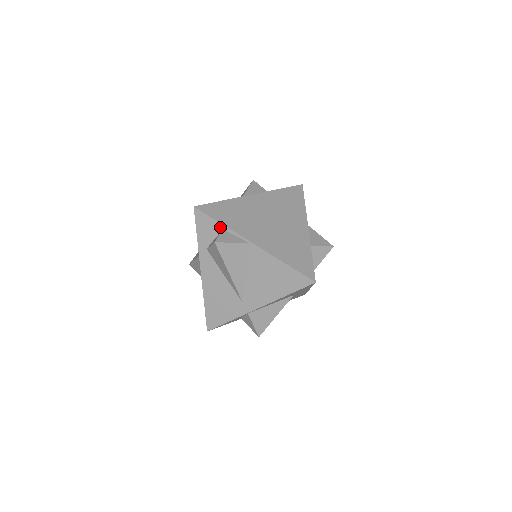
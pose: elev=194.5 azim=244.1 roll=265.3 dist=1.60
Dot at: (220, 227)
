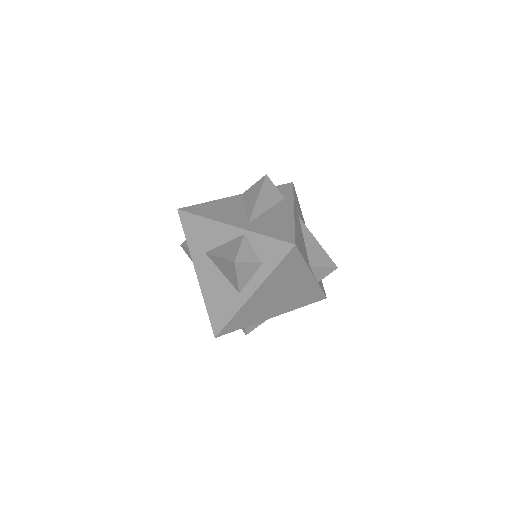
Dot at: occluded
